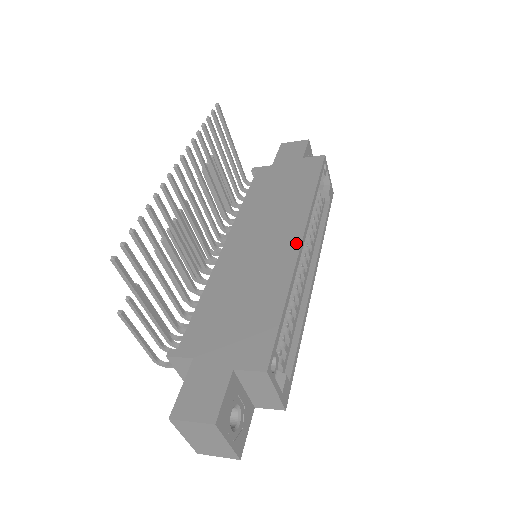
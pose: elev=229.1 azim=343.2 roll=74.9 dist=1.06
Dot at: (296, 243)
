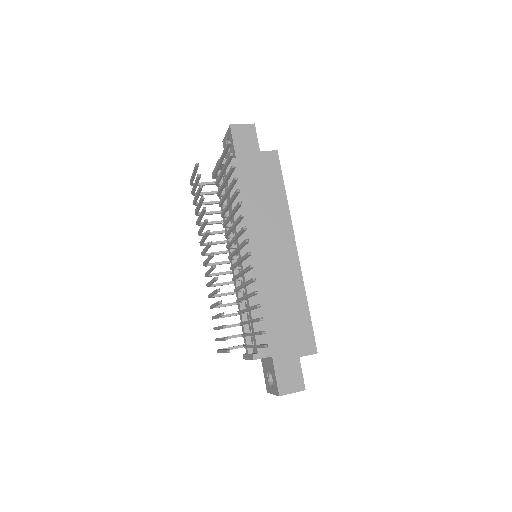
Dot at: (295, 254)
